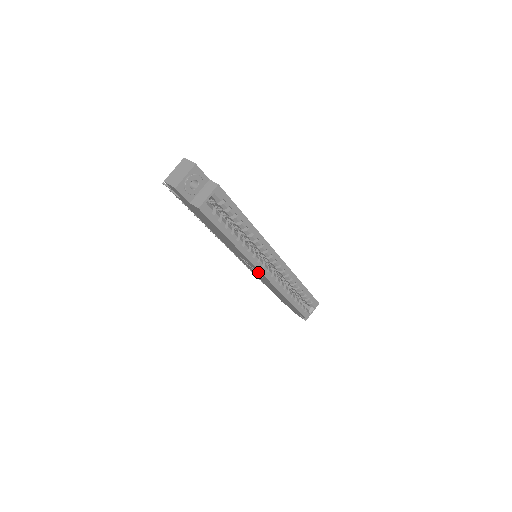
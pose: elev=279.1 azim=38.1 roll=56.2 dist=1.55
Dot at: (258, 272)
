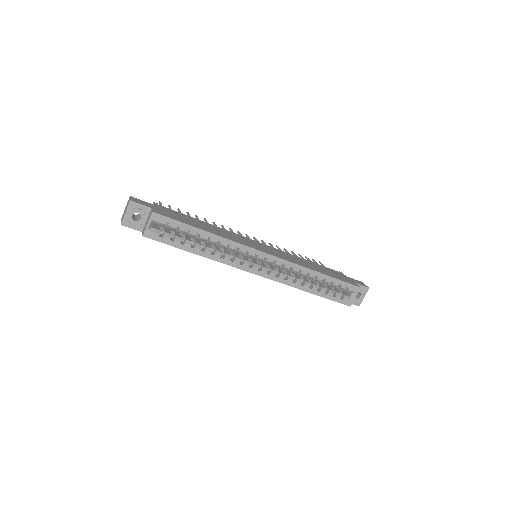
Dot at: occluded
